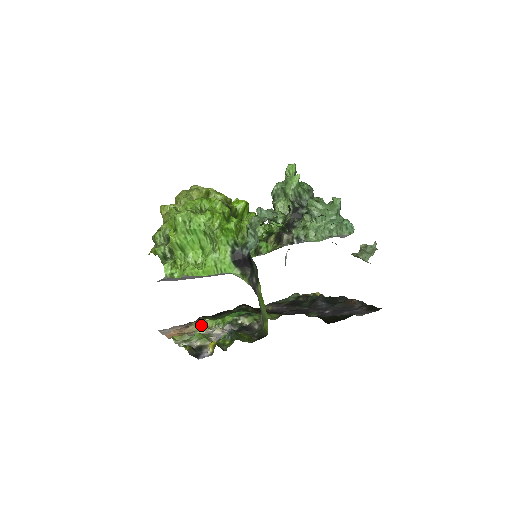
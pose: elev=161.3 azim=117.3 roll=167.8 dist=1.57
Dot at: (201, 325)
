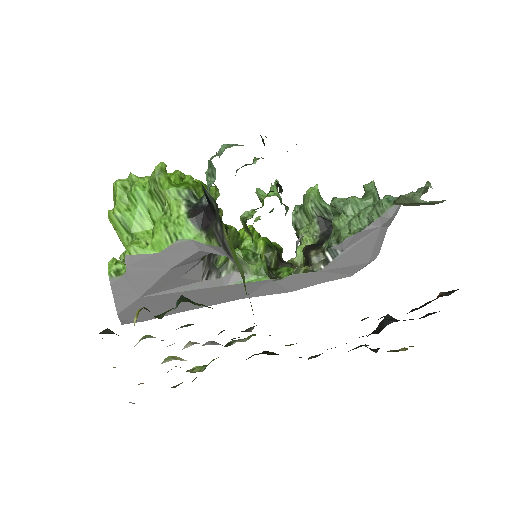
Dot at: occluded
